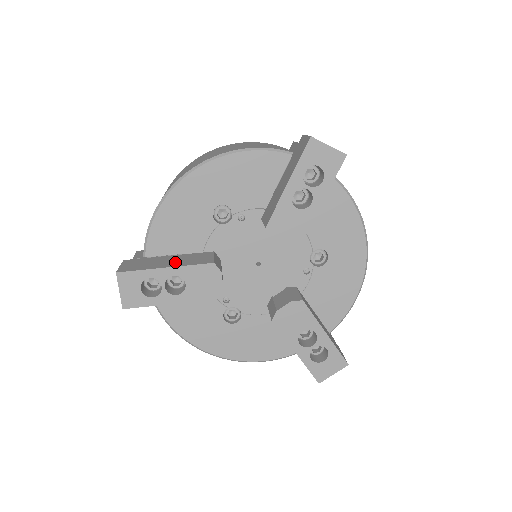
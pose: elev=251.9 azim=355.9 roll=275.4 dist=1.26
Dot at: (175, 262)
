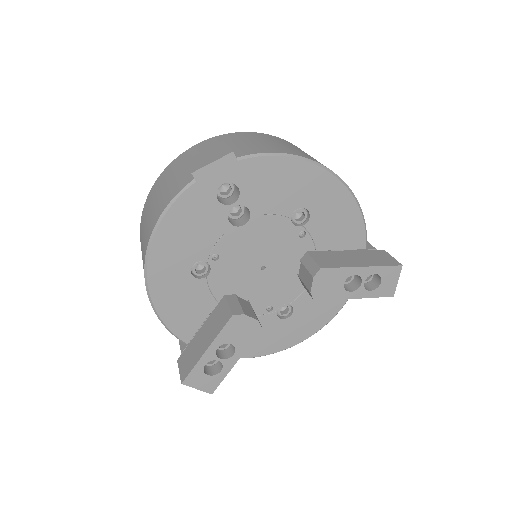
Dot at: (208, 336)
